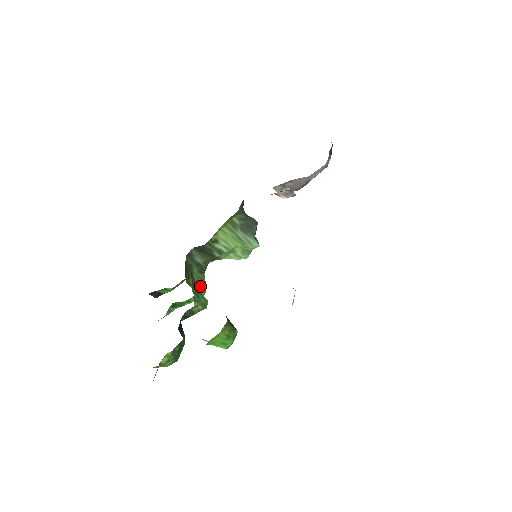
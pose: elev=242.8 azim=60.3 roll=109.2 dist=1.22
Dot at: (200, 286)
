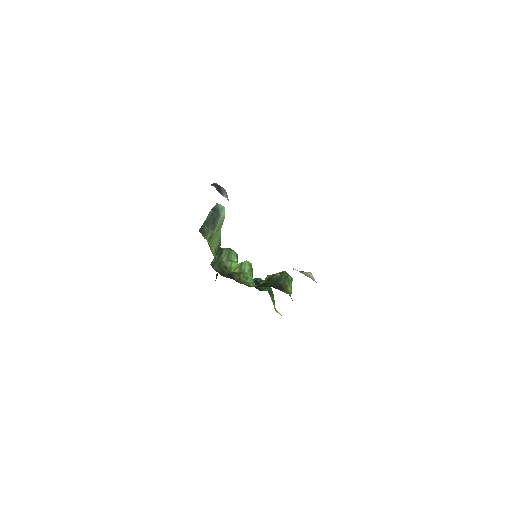
Dot at: (231, 256)
